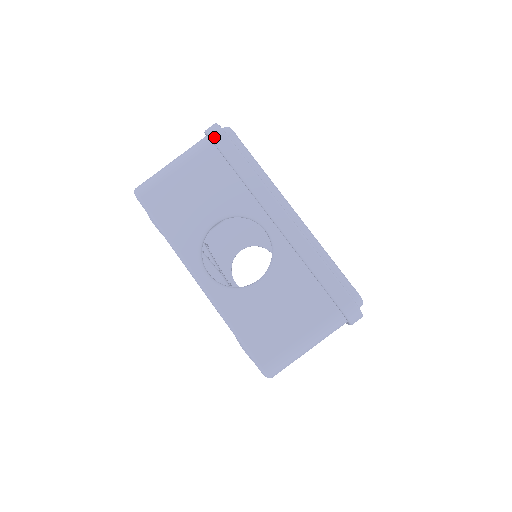
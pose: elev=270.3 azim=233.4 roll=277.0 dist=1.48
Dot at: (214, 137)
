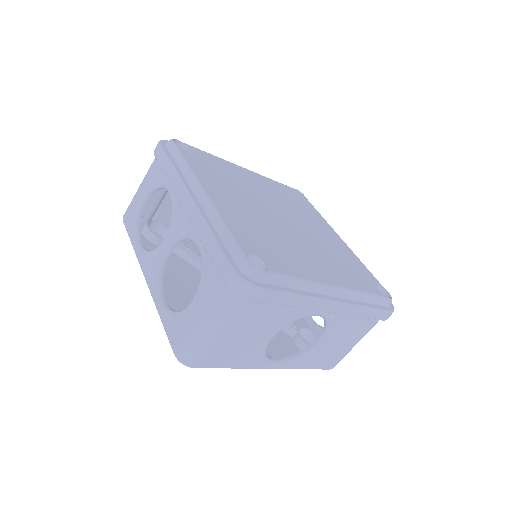
Dot at: (251, 298)
